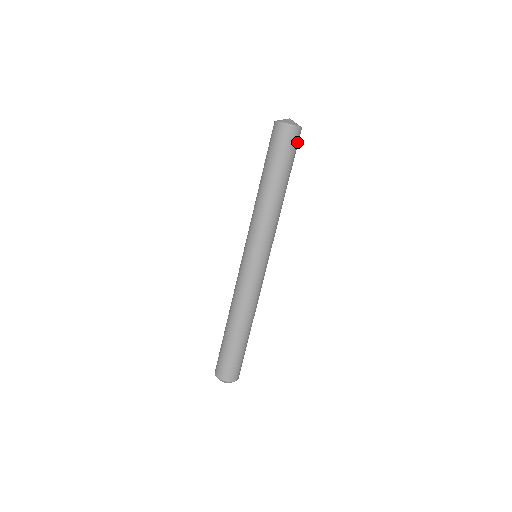
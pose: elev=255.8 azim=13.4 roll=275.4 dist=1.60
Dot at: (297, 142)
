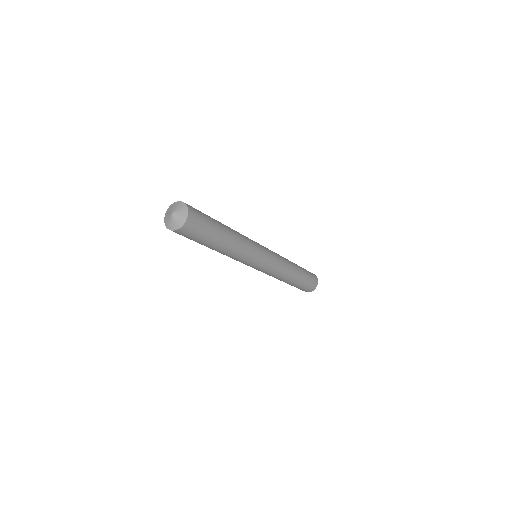
Dot at: (197, 222)
